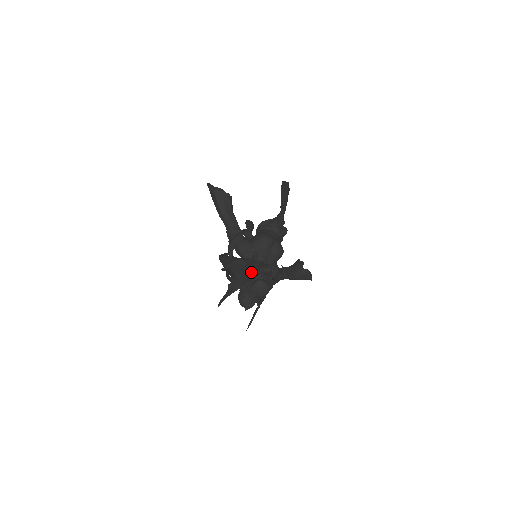
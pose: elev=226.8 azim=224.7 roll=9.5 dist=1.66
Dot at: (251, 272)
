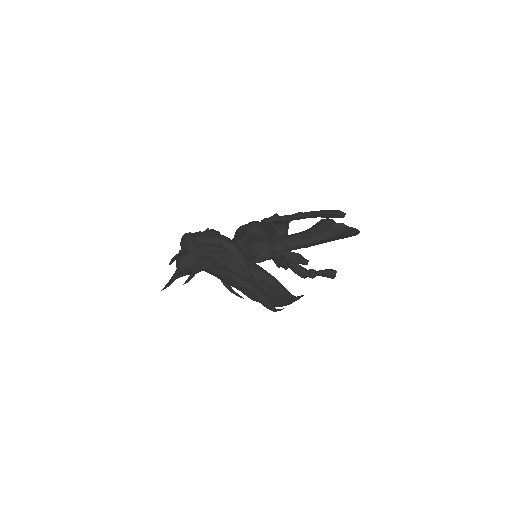
Dot at: occluded
